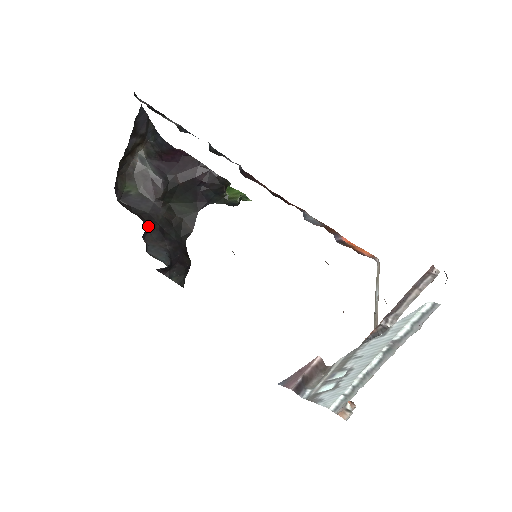
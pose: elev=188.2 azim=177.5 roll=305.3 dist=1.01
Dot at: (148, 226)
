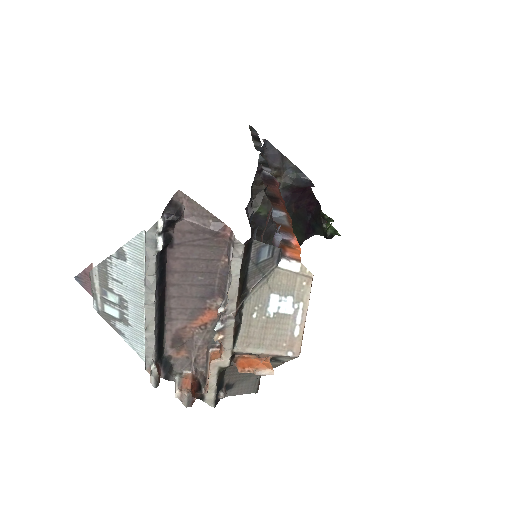
Dot at: (257, 240)
